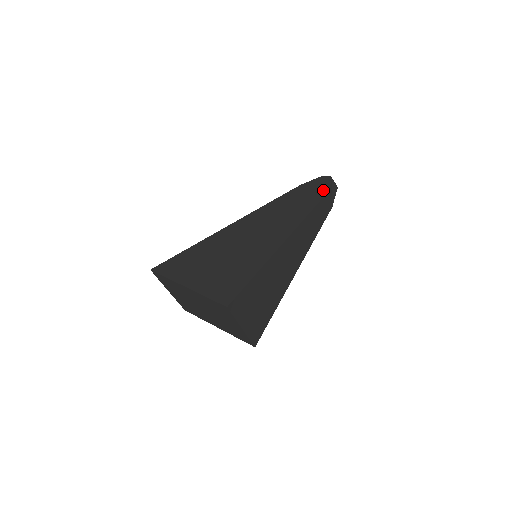
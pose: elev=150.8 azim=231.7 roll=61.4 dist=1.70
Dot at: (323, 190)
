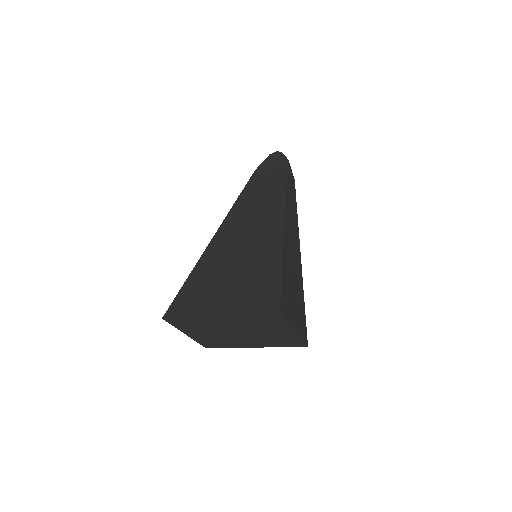
Dot at: (282, 165)
